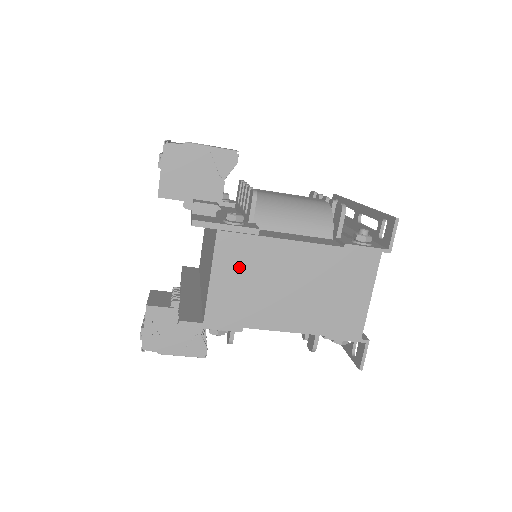
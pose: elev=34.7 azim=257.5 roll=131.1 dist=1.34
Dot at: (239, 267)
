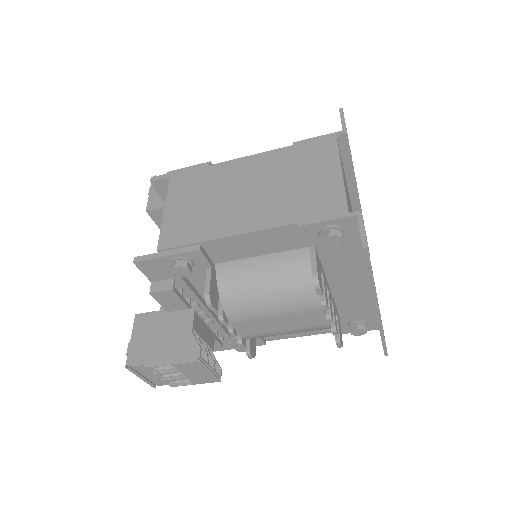
Dot at: (191, 193)
